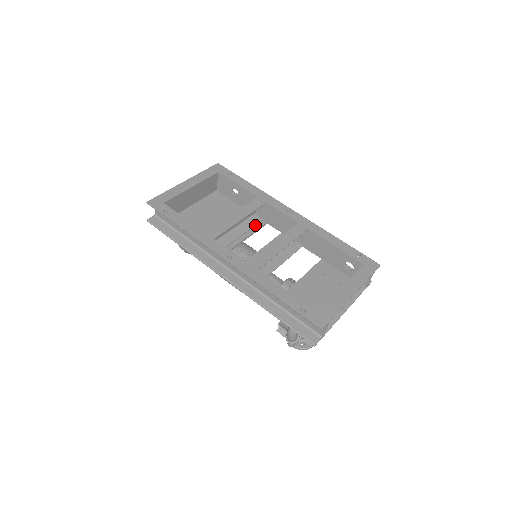
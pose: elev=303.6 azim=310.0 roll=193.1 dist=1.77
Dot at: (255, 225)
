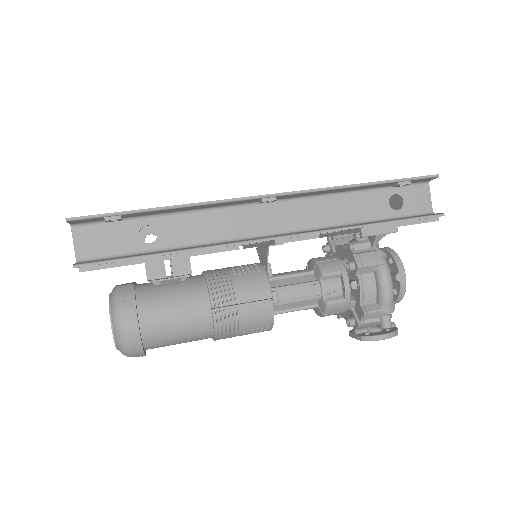
Dot at: occluded
